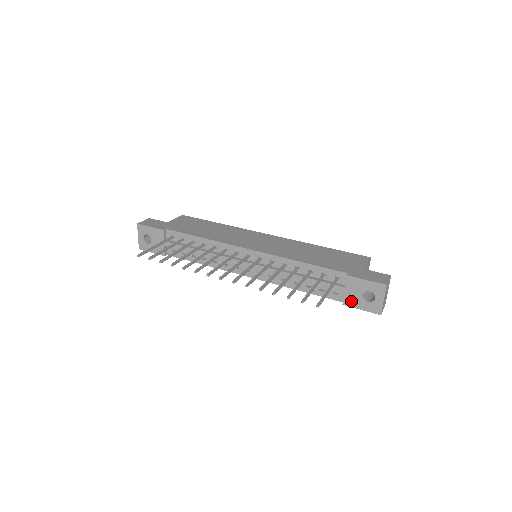
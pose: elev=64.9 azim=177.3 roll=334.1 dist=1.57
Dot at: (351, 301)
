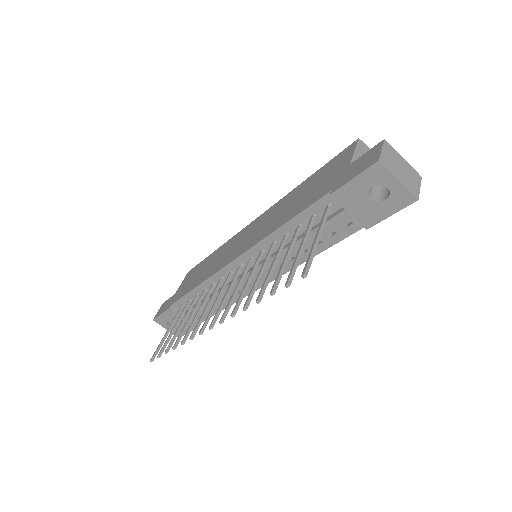
Dot at: (369, 217)
